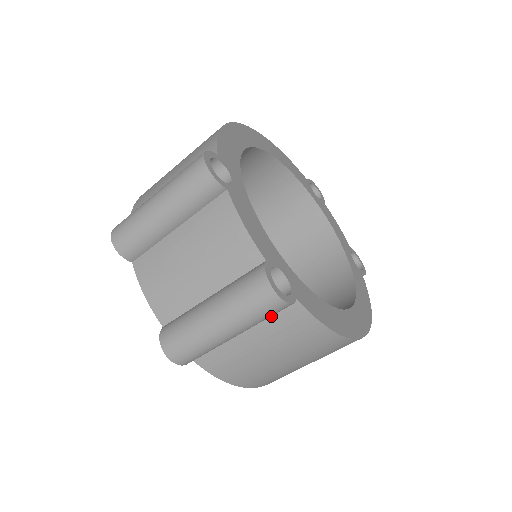
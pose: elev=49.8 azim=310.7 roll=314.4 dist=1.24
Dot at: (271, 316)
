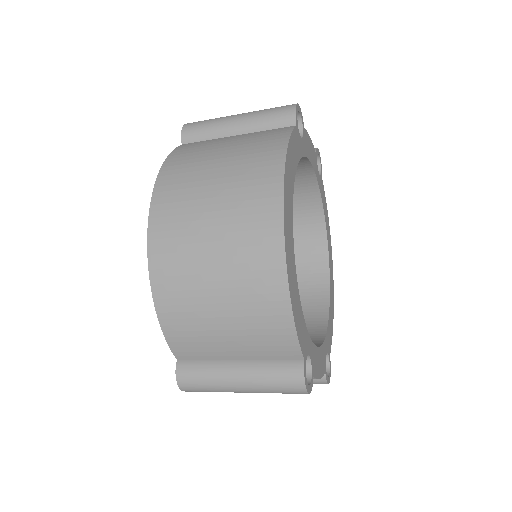
Dot at: occluded
